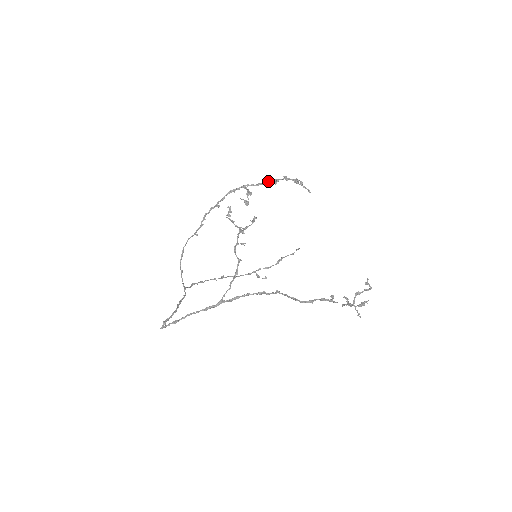
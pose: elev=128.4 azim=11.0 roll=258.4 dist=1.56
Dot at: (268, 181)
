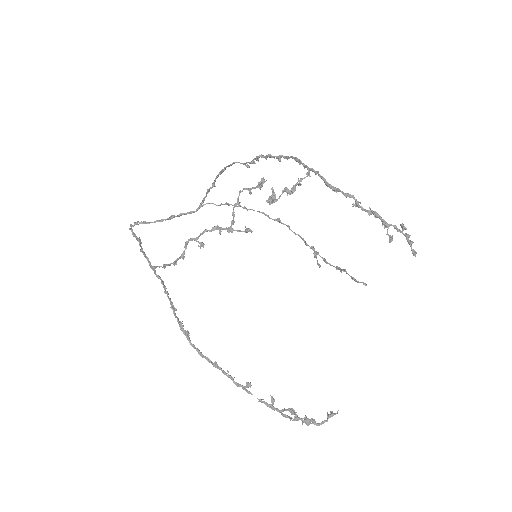
Dot at: (343, 194)
